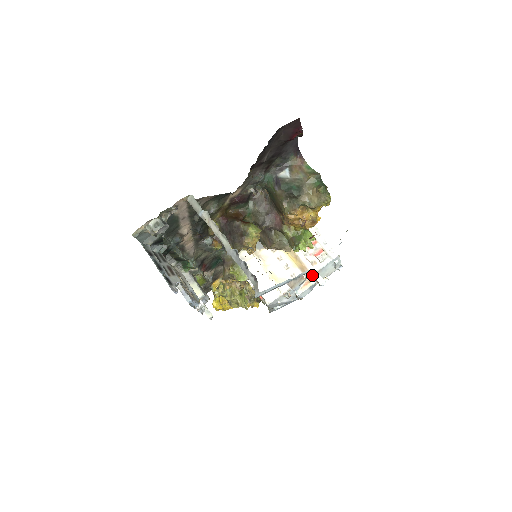
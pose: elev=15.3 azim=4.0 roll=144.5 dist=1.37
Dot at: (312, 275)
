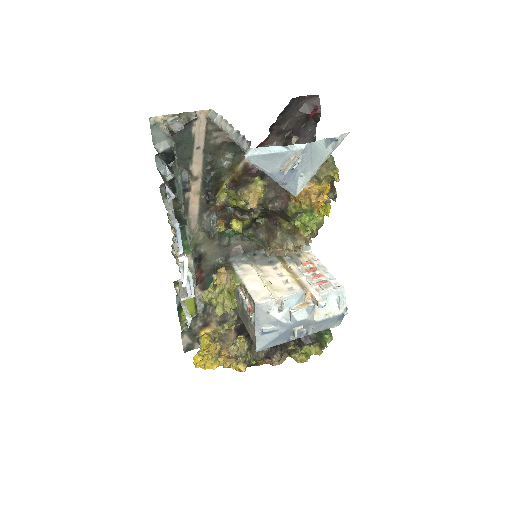
Dot at: (312, 296)
